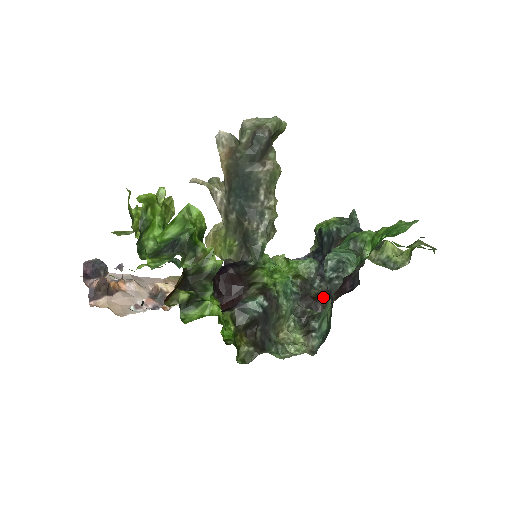
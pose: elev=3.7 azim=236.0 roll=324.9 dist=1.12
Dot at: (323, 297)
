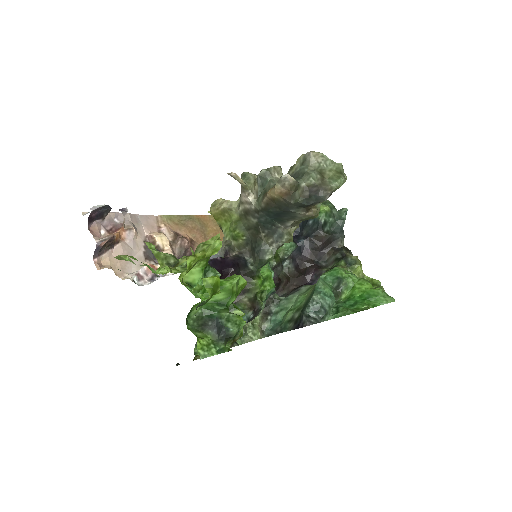
Dot at: (287, 281)
